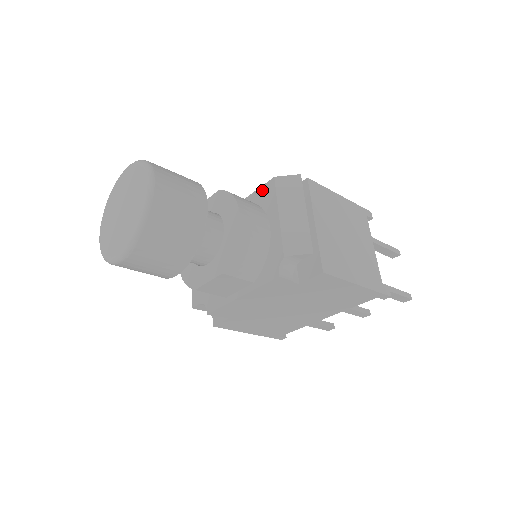
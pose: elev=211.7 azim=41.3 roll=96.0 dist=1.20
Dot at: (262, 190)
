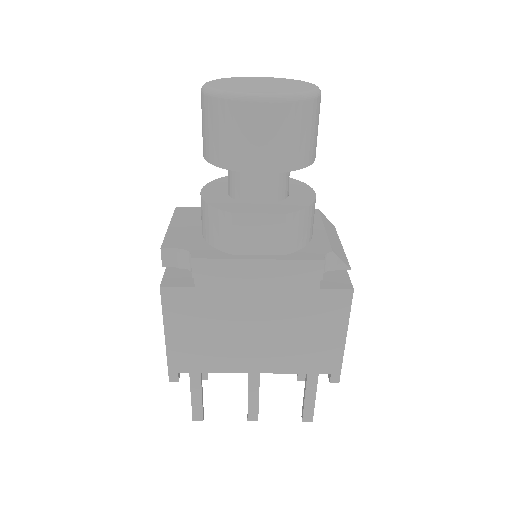
Dot at: occluded
